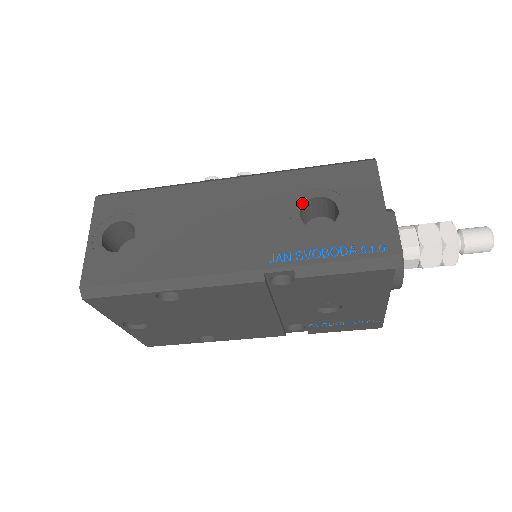
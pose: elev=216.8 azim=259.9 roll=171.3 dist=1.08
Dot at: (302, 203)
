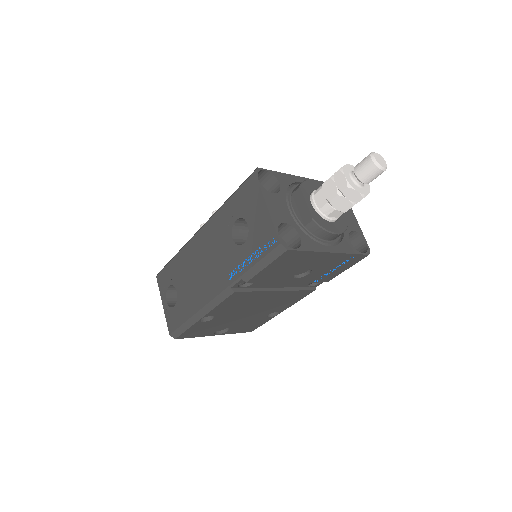
Dot at: (231, 229)
